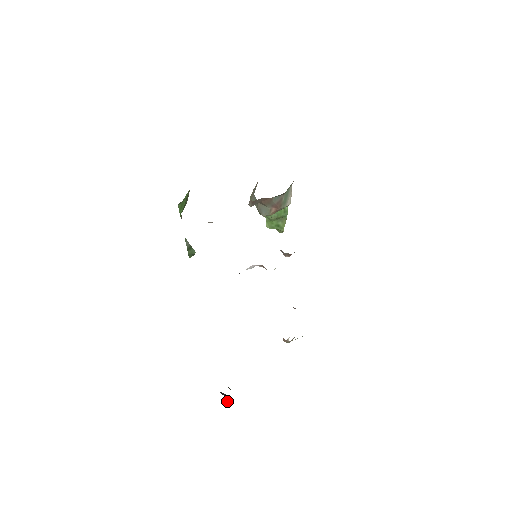
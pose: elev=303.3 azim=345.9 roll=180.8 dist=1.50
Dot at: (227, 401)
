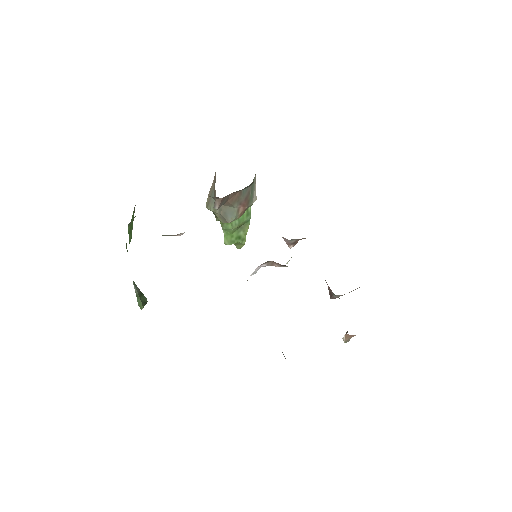
Dot at: occluded
